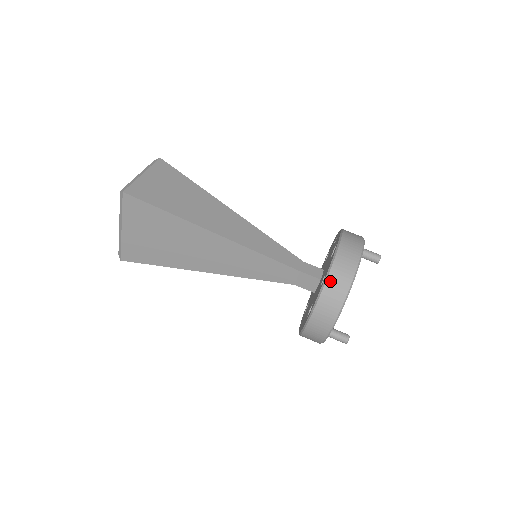
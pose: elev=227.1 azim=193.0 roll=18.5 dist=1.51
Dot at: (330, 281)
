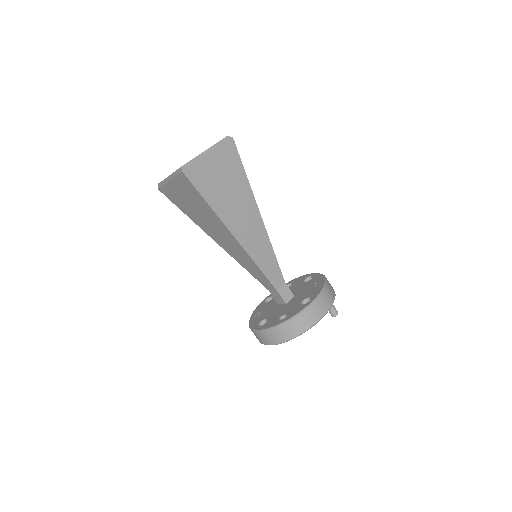
Dot at: (284, 326)
